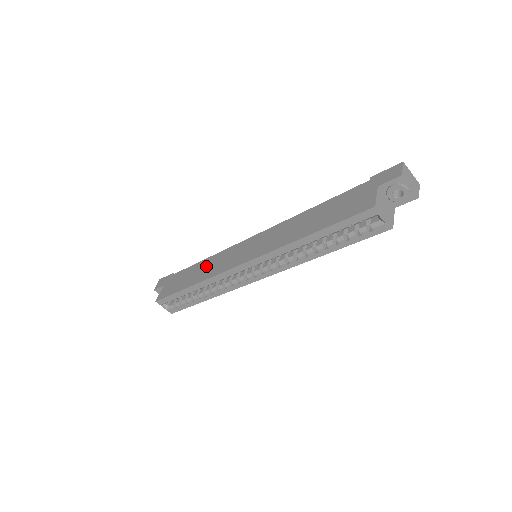
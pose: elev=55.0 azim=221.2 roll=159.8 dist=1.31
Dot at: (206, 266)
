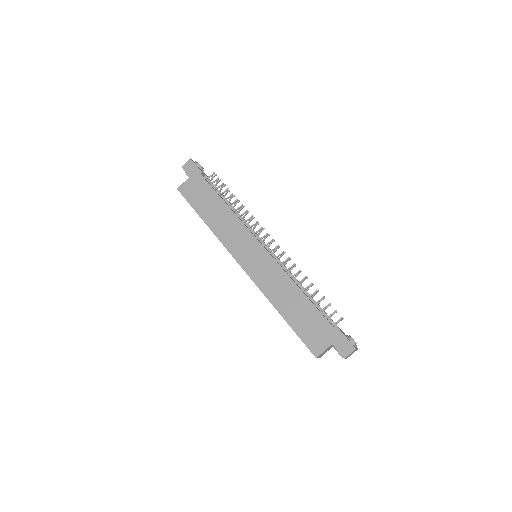
Dot at: (223, 218)
